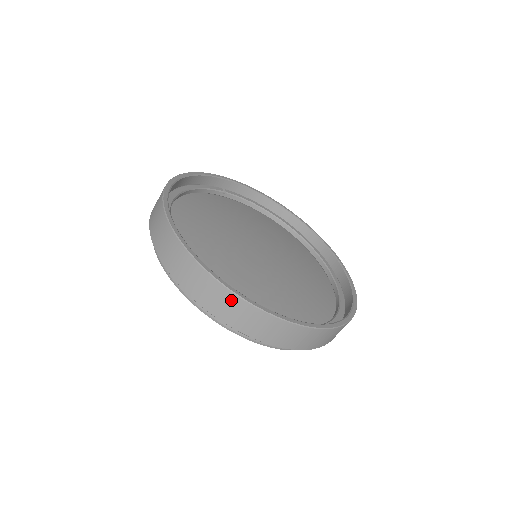
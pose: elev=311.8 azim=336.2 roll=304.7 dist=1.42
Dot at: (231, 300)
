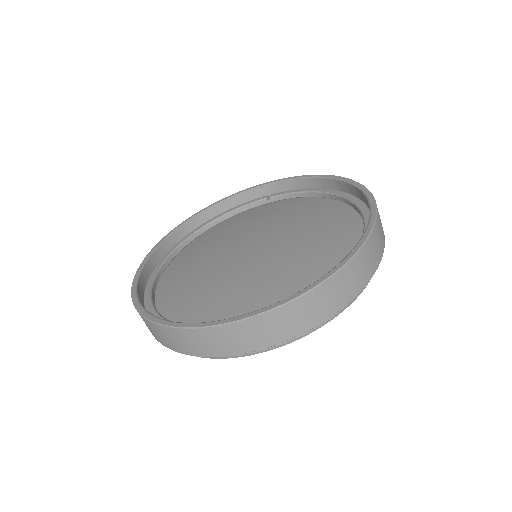
Dot at: (143, 319)
